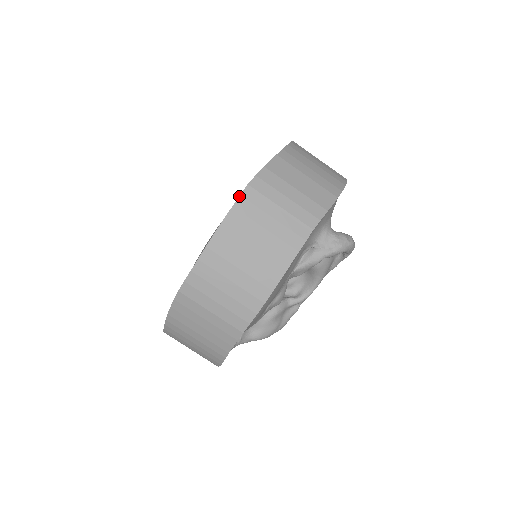
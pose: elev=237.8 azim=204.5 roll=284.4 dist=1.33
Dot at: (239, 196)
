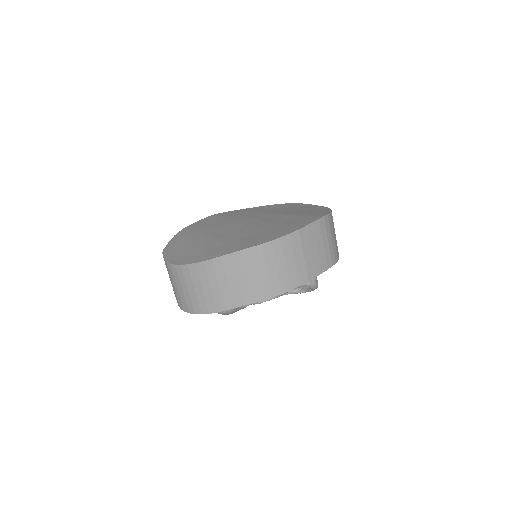
Dot at: (318, 219)
